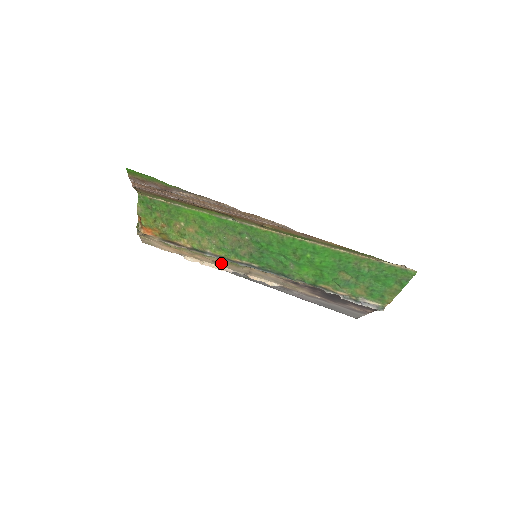
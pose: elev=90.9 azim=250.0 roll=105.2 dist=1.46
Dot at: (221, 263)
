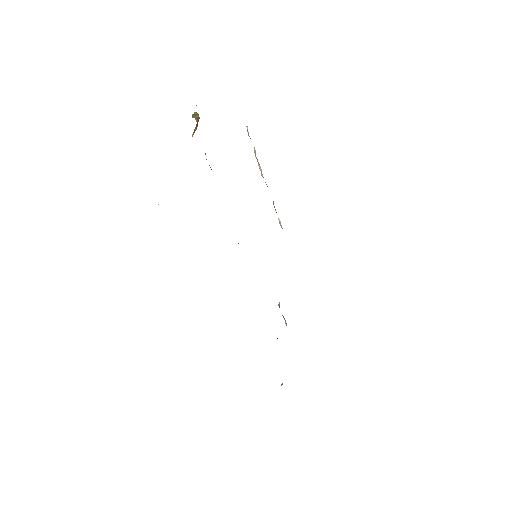
Dot at: occluded
